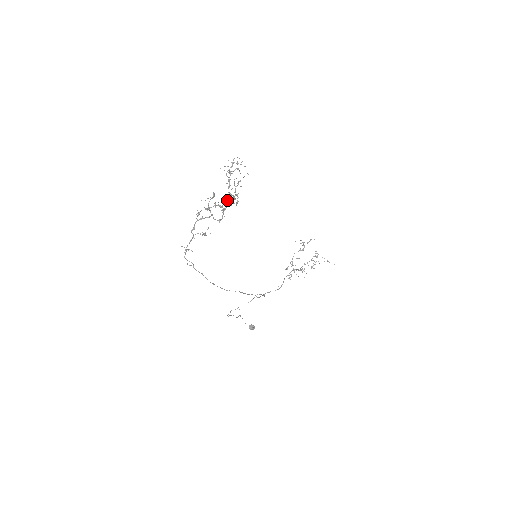
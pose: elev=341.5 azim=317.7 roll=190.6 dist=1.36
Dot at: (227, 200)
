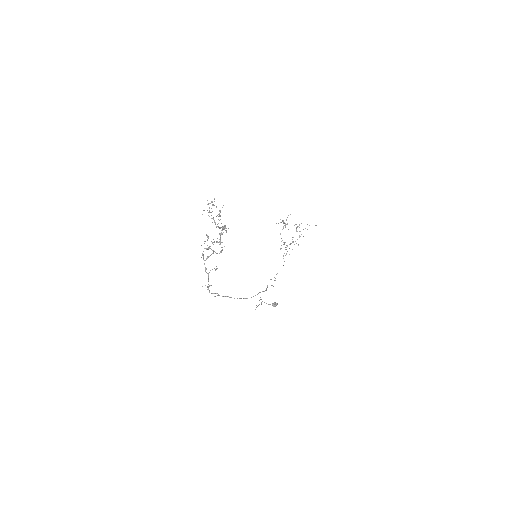
Dot at: occluded
